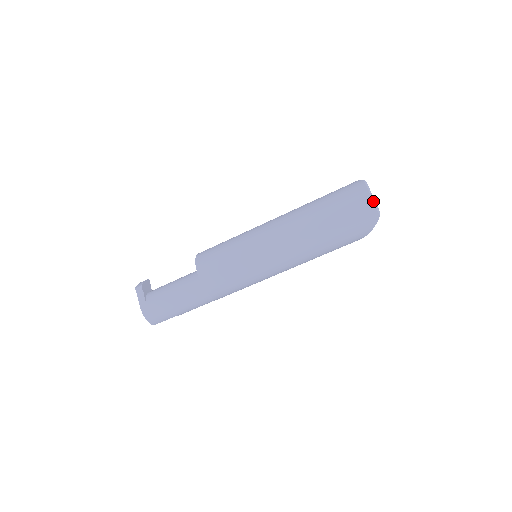
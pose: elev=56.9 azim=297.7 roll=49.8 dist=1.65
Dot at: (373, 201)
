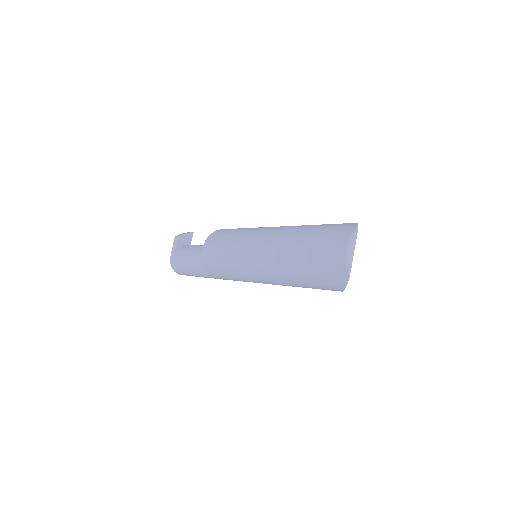
Dot at: (345, 259)
